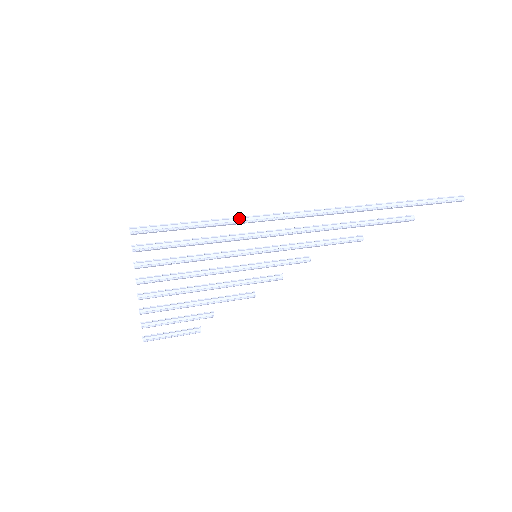
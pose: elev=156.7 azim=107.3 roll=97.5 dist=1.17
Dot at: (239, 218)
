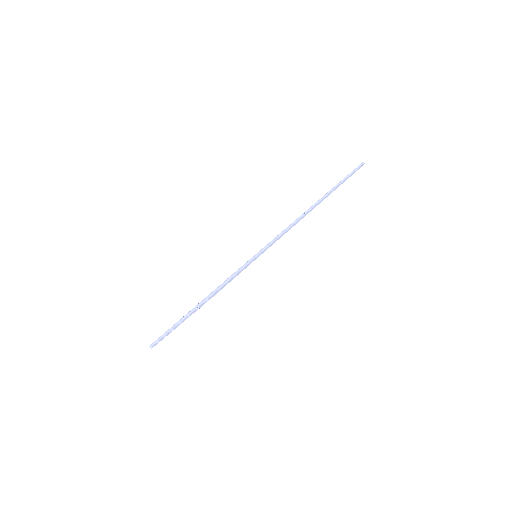
Dot at: (270, 244)
